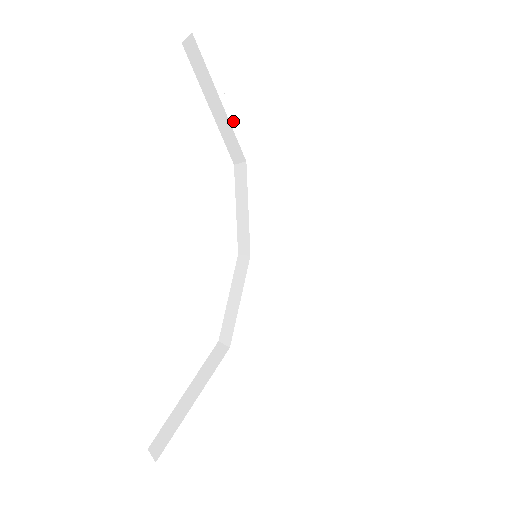
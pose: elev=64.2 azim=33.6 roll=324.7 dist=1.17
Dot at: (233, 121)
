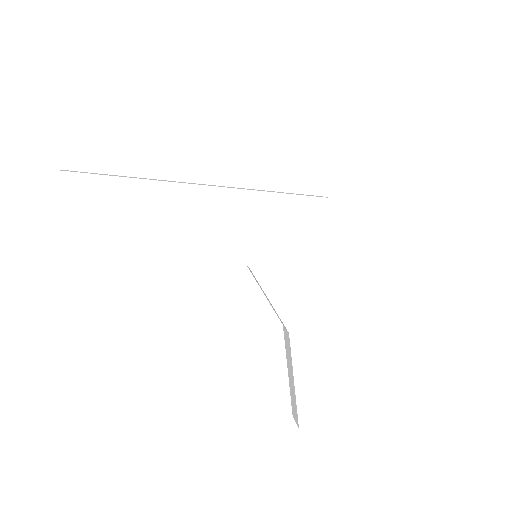
Dot at: (146, 194)
